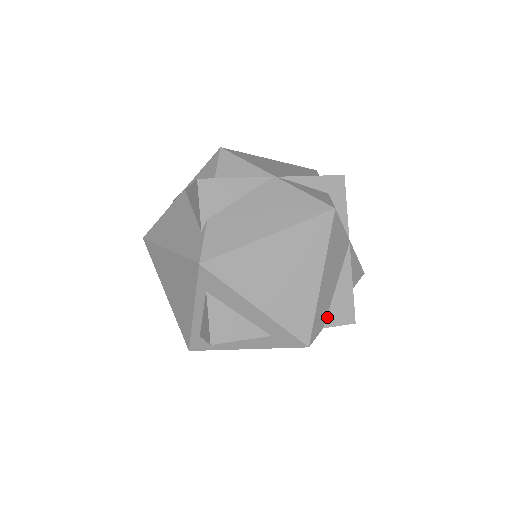
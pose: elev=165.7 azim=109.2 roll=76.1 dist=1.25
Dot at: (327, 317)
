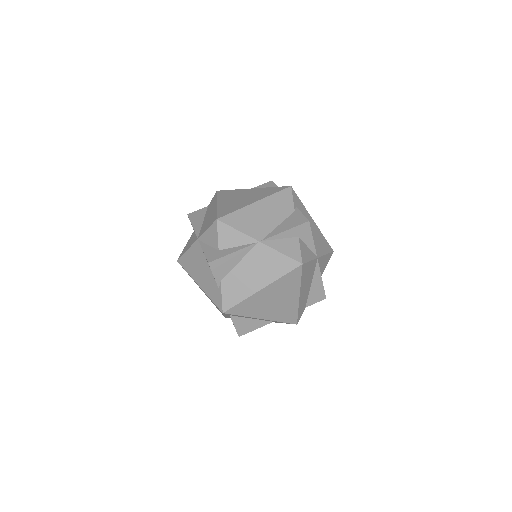
Dot at: (307, 302)
